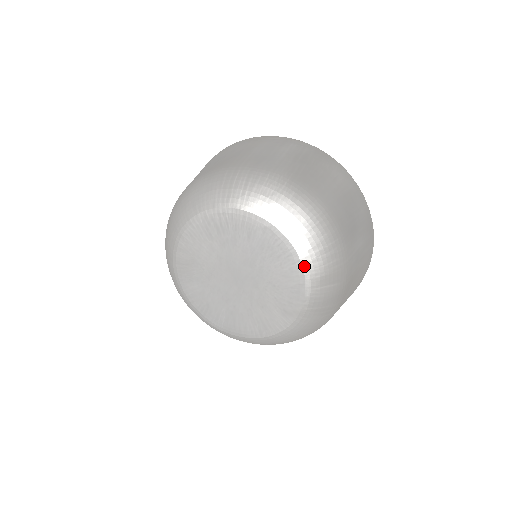
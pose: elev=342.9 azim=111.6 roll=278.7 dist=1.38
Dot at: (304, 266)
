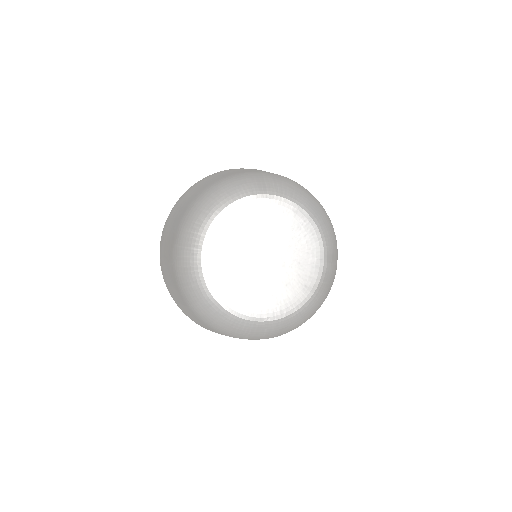
Dot at: (324, 243)
